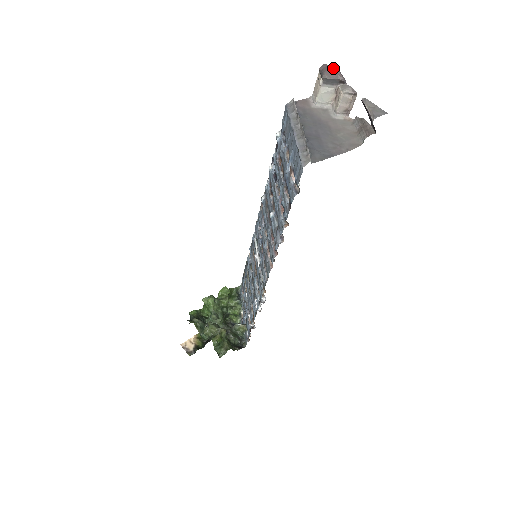
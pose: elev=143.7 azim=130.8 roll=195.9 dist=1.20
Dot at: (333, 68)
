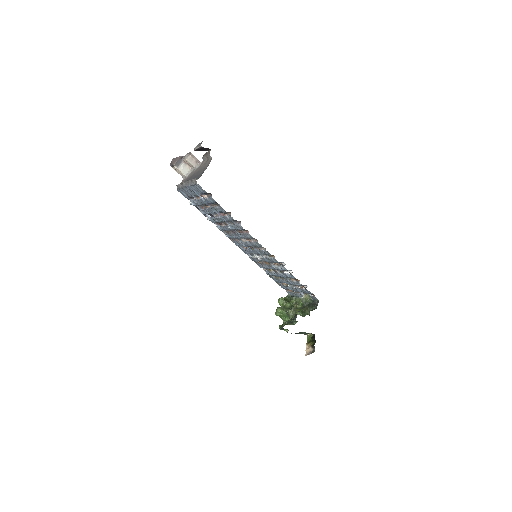
Dot at: (173, 159)
